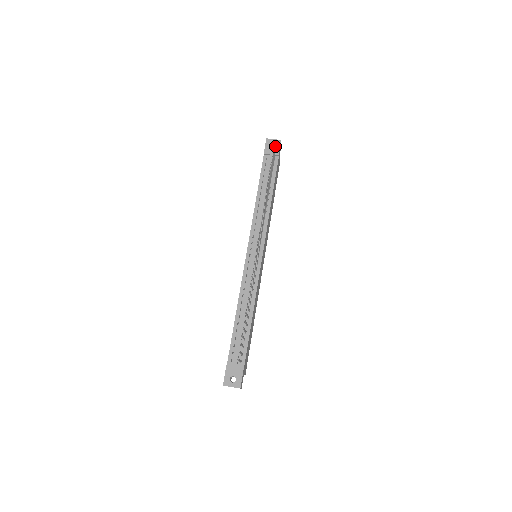
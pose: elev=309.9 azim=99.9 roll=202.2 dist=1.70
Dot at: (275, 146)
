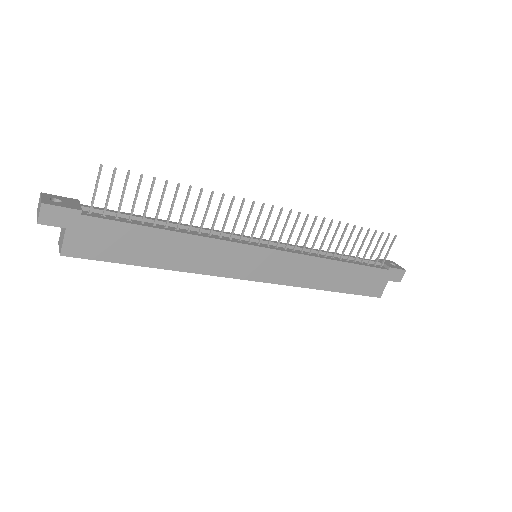
Dot at: (394, 265)
